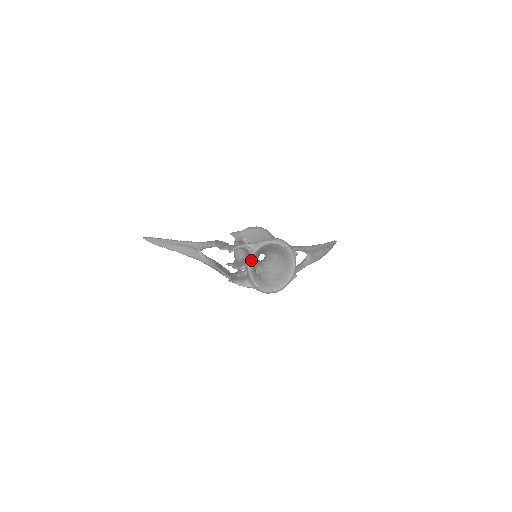
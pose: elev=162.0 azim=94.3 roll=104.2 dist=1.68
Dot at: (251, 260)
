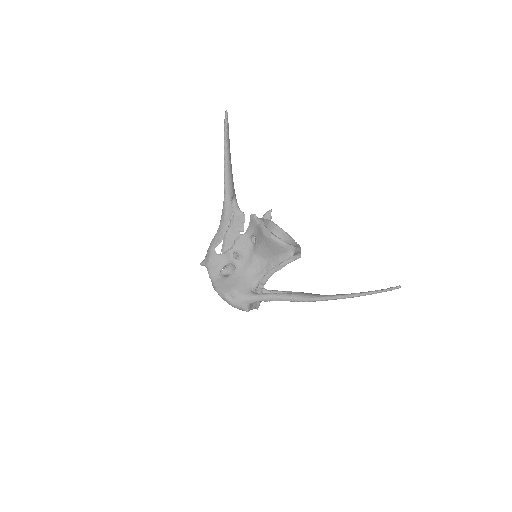
Dot at: occluded
